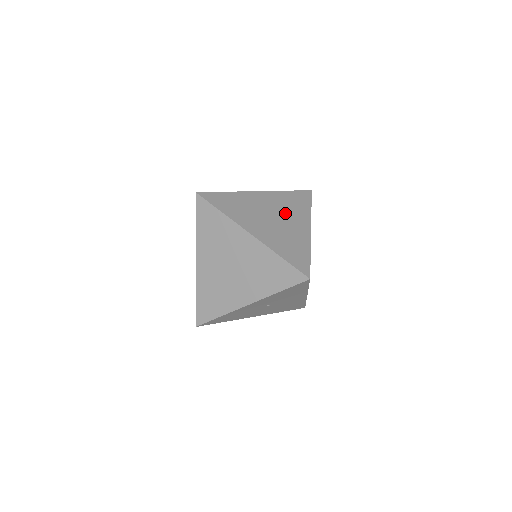
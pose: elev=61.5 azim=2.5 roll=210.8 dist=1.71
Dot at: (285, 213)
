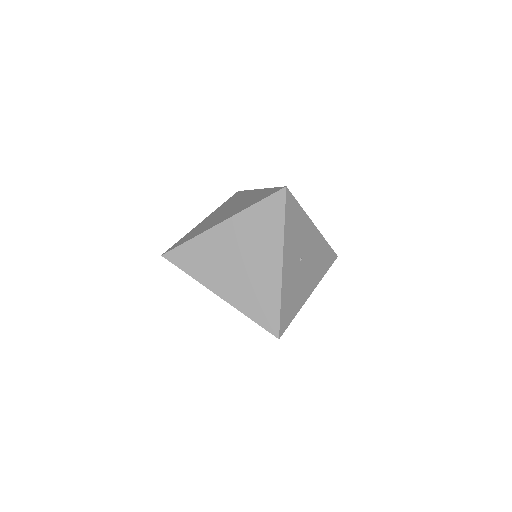
Dot at: (233, 204)
